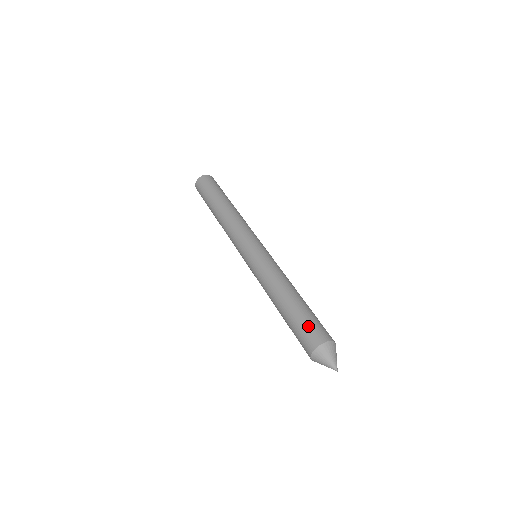
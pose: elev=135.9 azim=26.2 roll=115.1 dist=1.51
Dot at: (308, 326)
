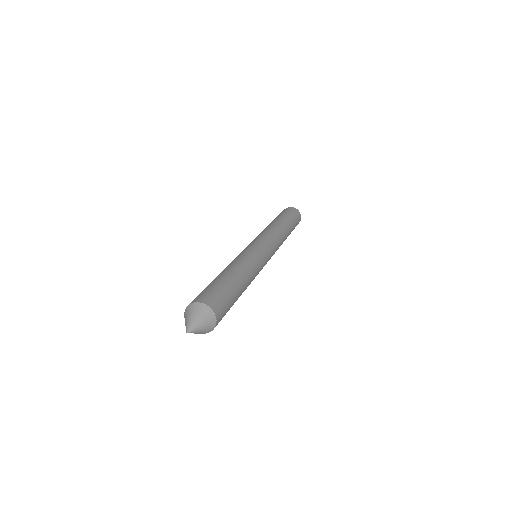
Dot at: (213, 290)
